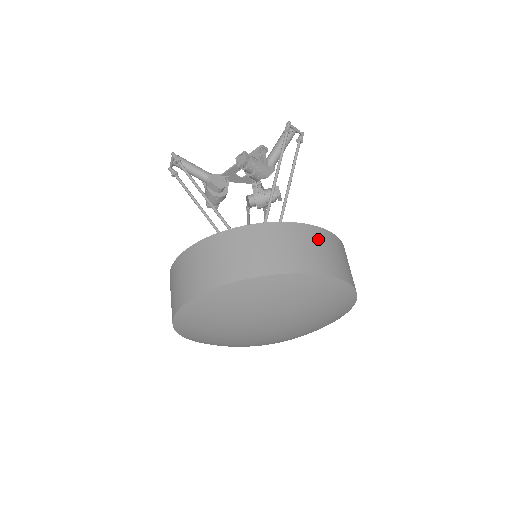
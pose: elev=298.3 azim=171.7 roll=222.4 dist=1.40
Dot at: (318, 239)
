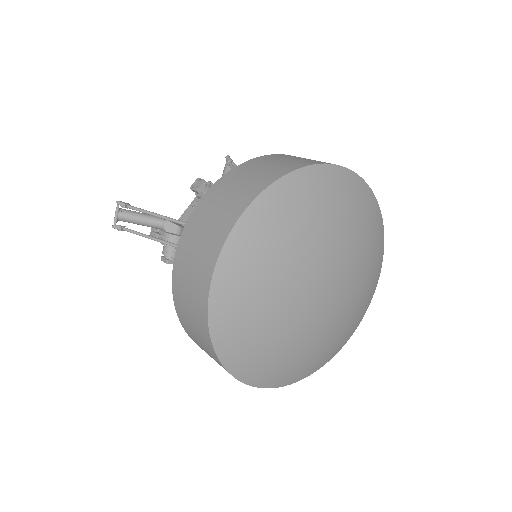
Dot at: occluded
